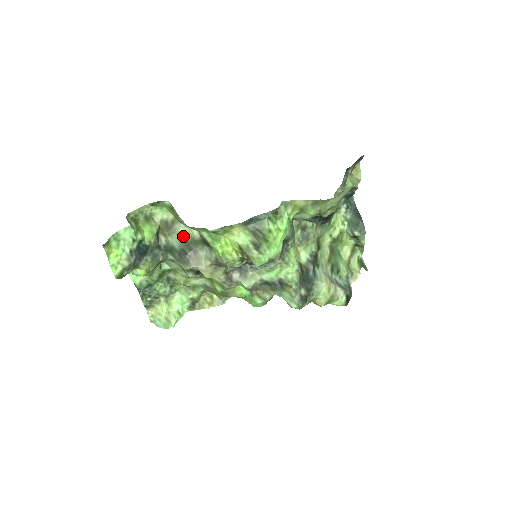
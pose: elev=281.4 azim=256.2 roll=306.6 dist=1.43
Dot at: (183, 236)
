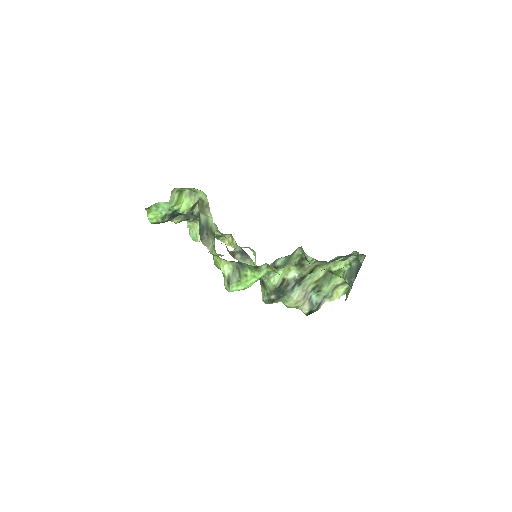
Dot at: (208, 220)
